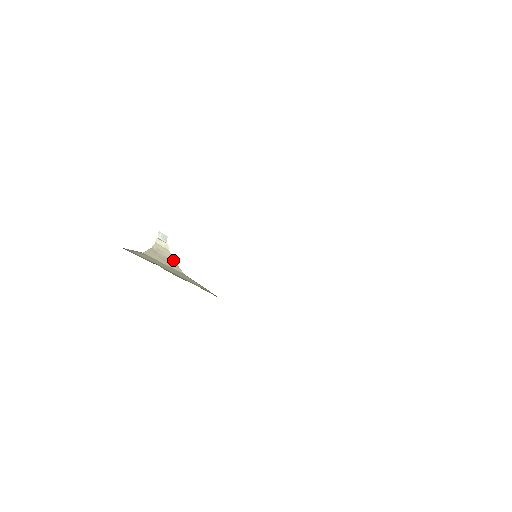
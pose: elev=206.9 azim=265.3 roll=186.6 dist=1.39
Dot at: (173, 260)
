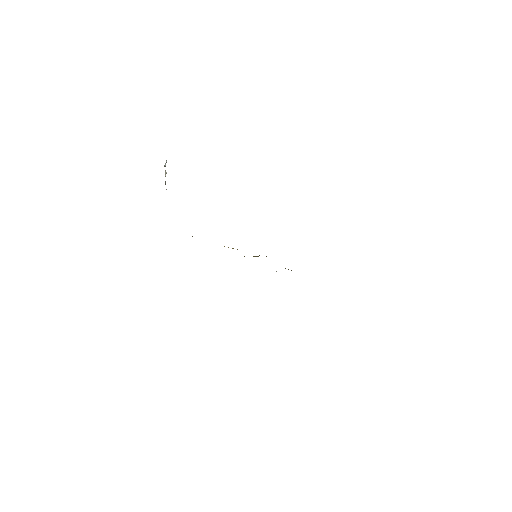
Dot at: occluded
